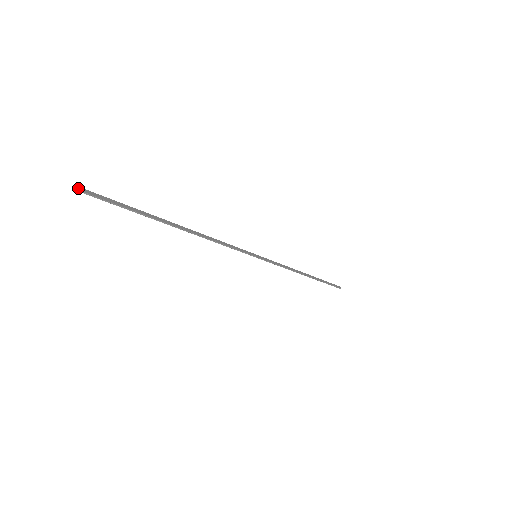
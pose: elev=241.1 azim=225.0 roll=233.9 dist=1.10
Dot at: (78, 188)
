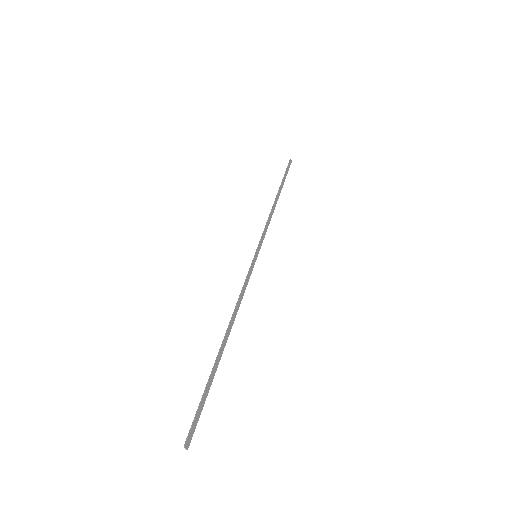
Dot at: (187, 447)
